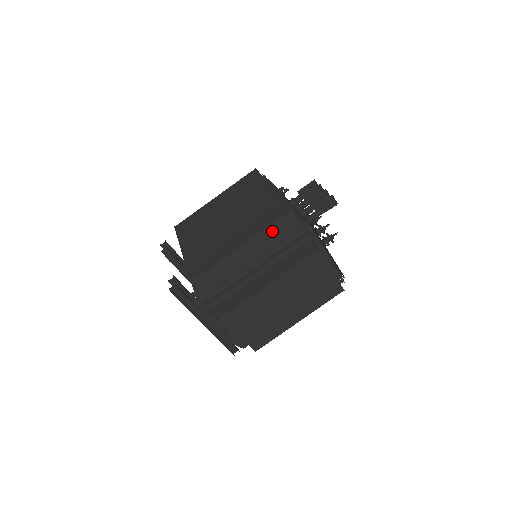
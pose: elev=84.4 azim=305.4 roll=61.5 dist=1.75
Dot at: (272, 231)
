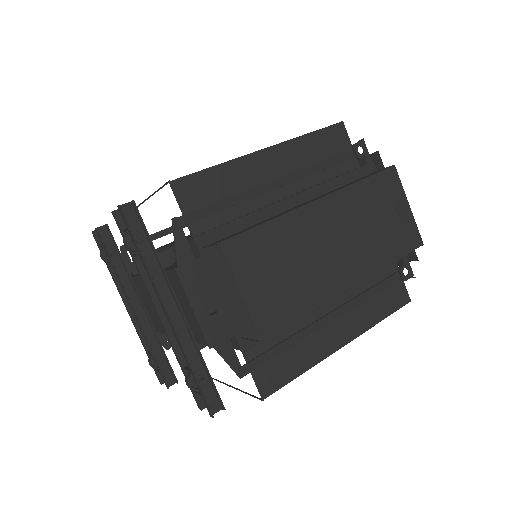
Dot at: (313, 144)
